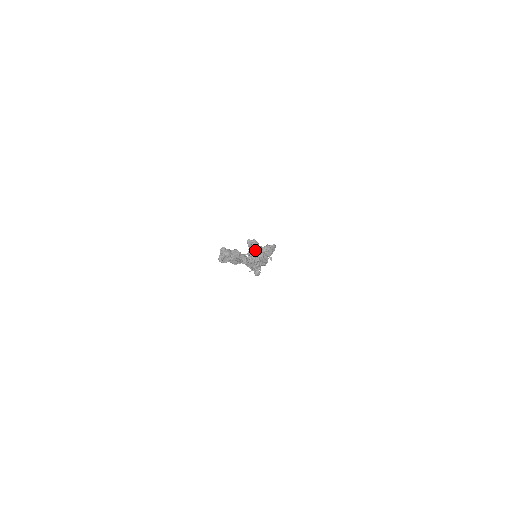
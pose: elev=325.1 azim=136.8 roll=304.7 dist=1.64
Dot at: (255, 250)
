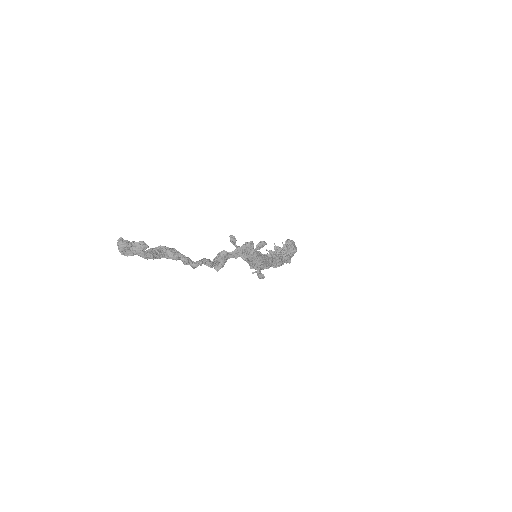
Dot at: occluded
